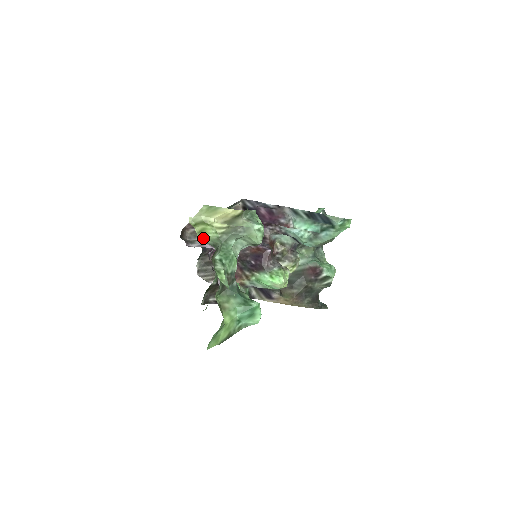
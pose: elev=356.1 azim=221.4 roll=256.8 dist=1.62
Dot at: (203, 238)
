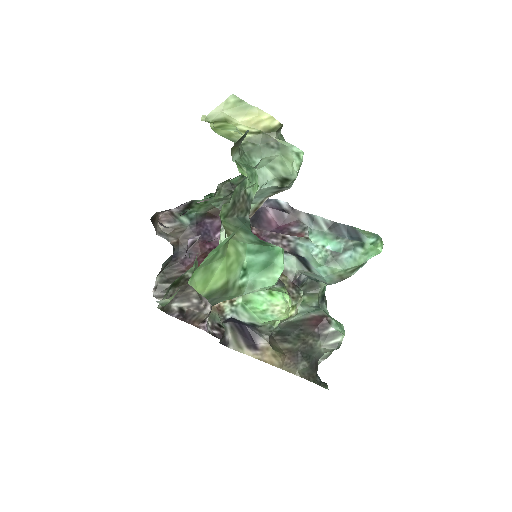
Dot at: (220, 135)
